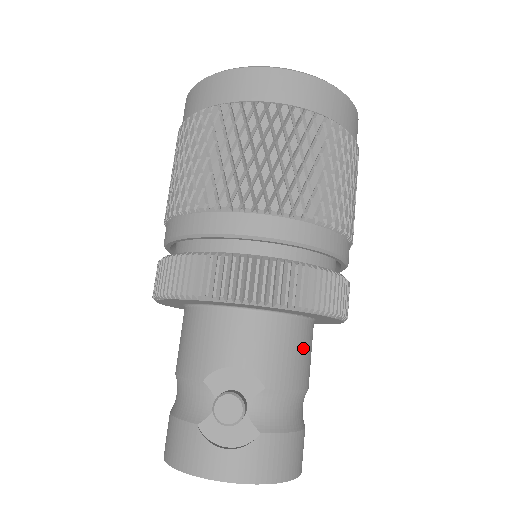
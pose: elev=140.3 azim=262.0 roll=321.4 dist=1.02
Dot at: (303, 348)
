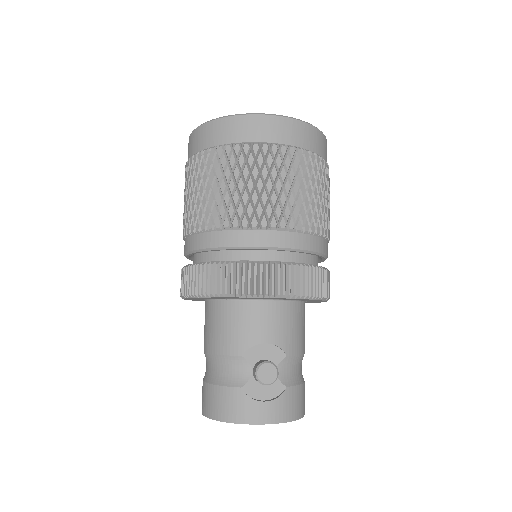
Dot at: (303, 324)
